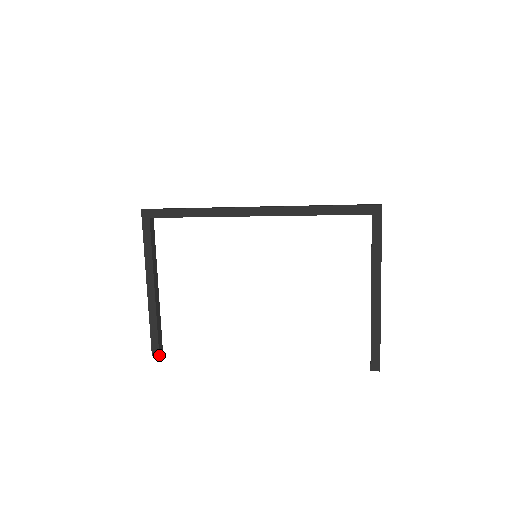
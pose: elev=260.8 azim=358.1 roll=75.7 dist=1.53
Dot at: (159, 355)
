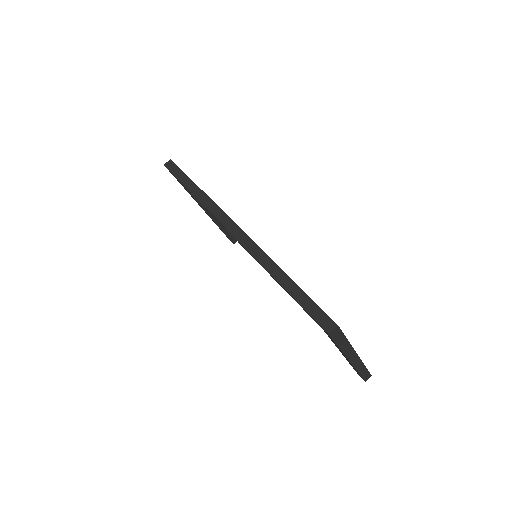
Dot at: occluded
